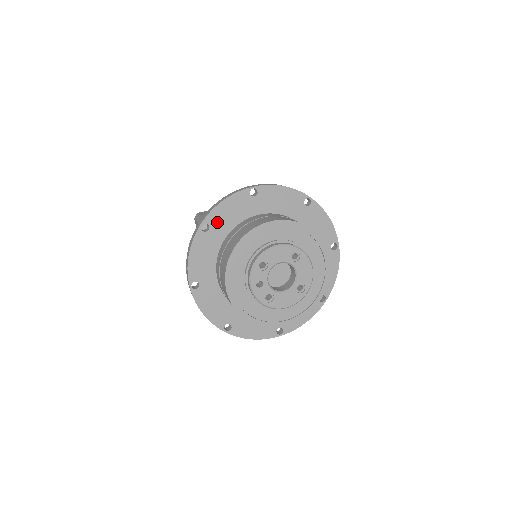
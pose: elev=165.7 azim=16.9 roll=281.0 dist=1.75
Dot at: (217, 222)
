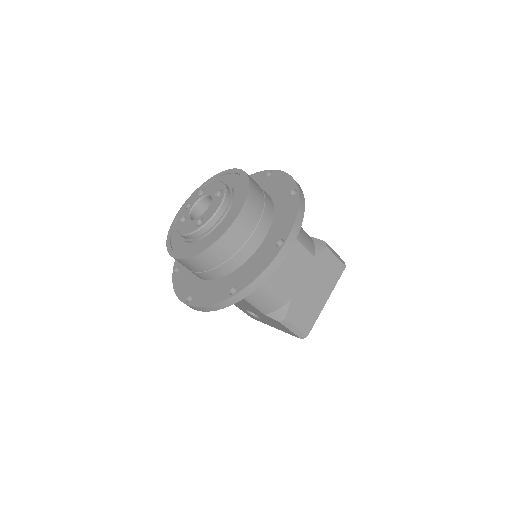
Dot at: occluded
